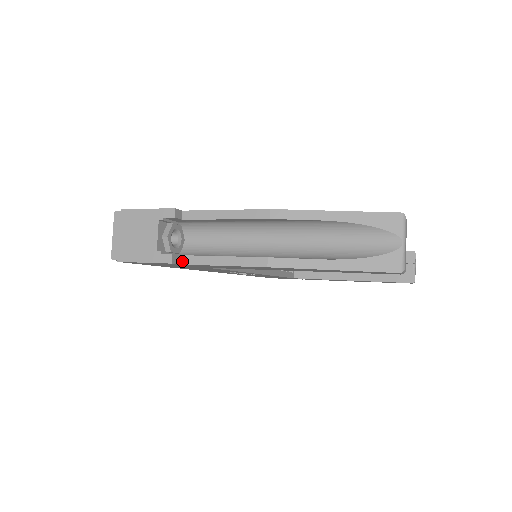
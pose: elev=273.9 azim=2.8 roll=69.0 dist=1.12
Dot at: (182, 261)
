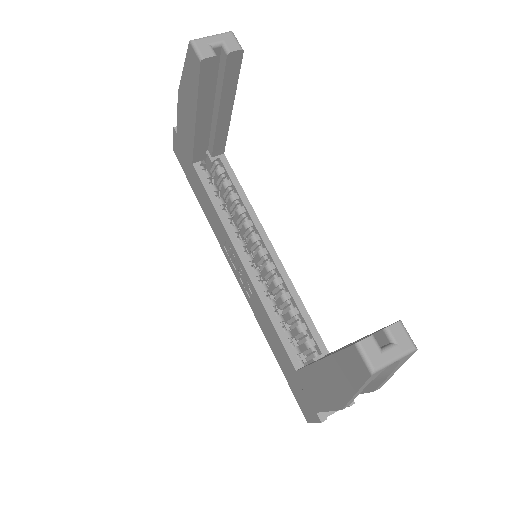
Dot at: occluded
